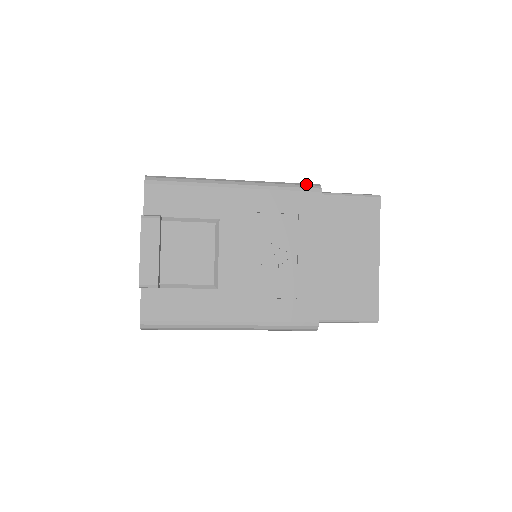
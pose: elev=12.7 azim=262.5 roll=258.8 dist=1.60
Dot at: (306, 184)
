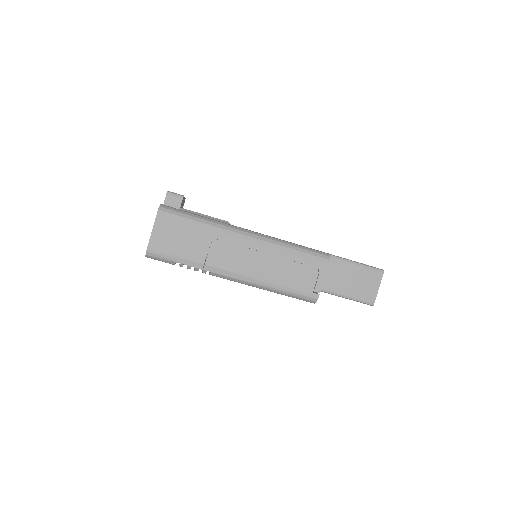
Dot at: occluded
